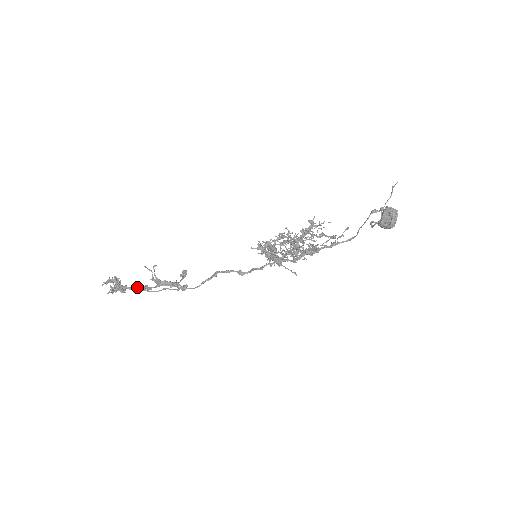
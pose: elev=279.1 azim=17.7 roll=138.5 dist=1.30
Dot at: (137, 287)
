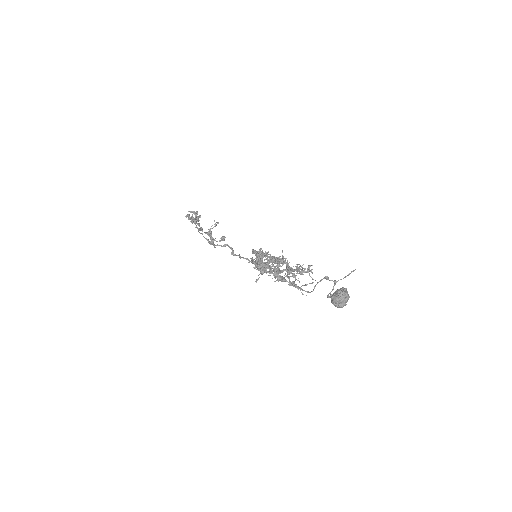
Dot at: occluded
